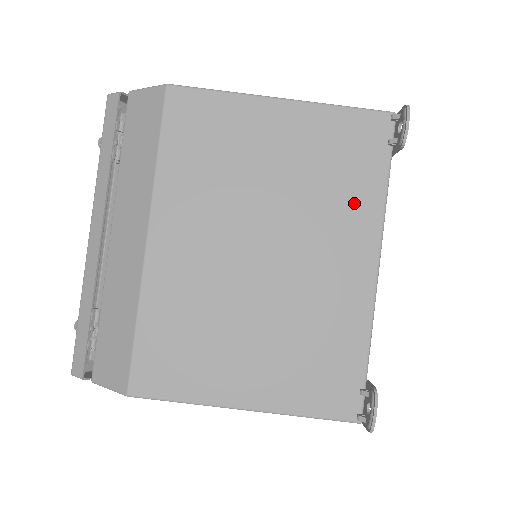
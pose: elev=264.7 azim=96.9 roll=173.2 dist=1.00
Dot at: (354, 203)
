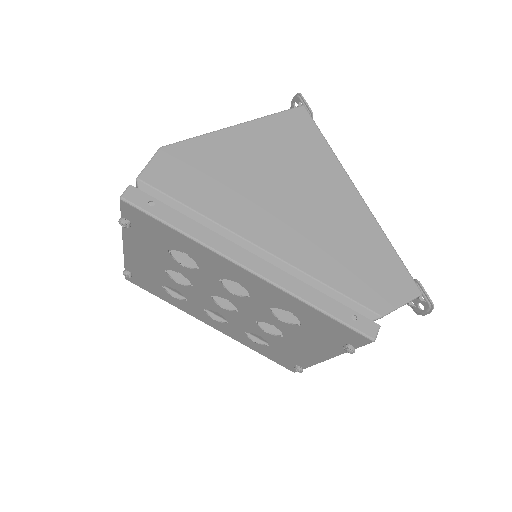
Dot at: occluded
